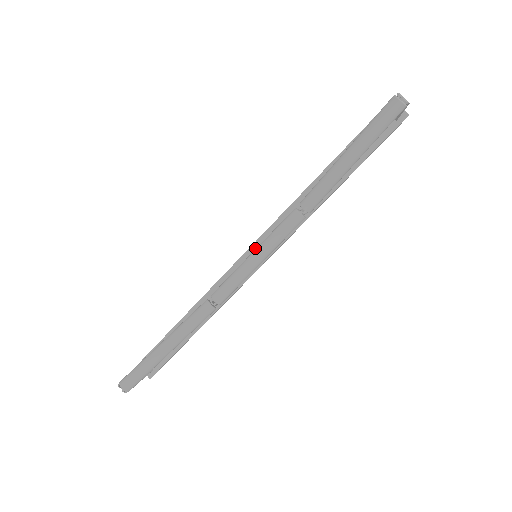
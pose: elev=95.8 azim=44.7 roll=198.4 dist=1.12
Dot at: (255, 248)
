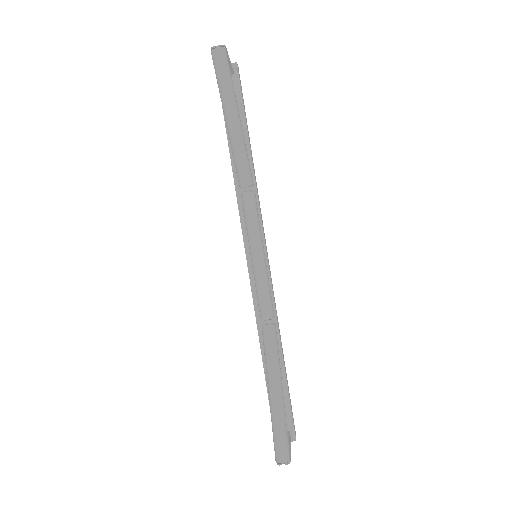
Dot at: (250, 255)
